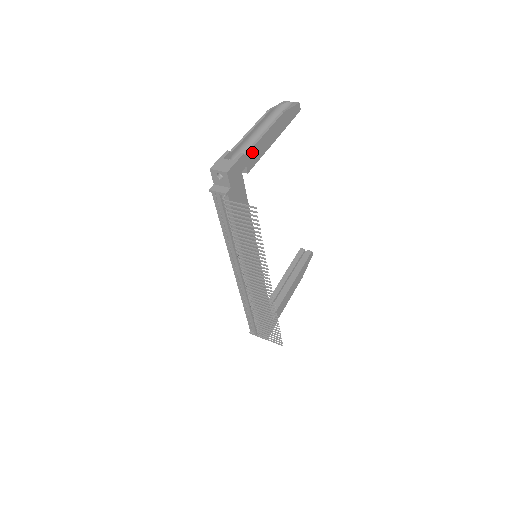
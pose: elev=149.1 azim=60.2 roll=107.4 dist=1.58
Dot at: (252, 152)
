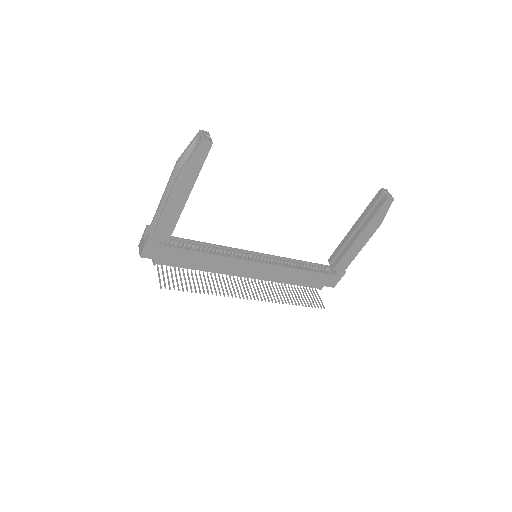
Dot at: (160, 227)
